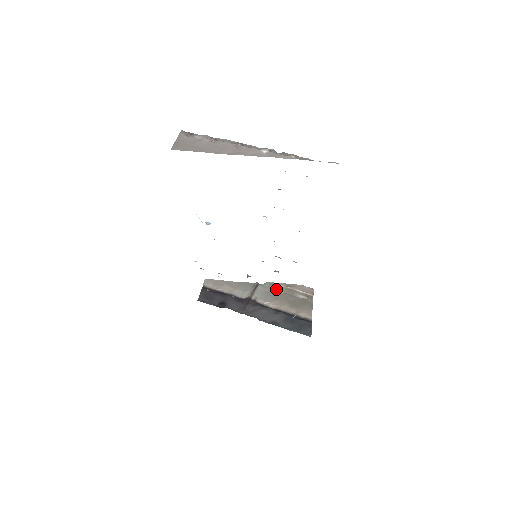
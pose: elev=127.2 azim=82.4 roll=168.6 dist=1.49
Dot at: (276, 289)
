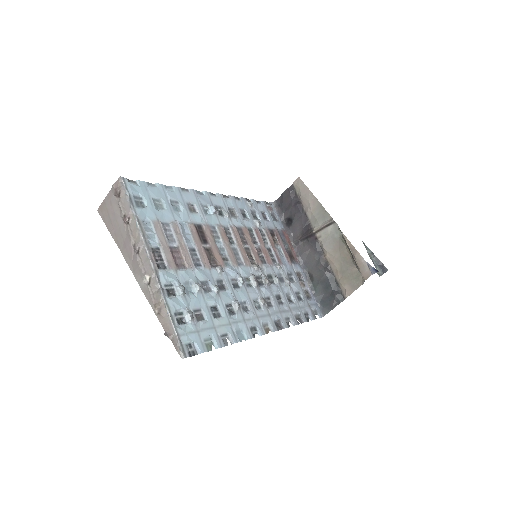
Dot at: (344, 242)
